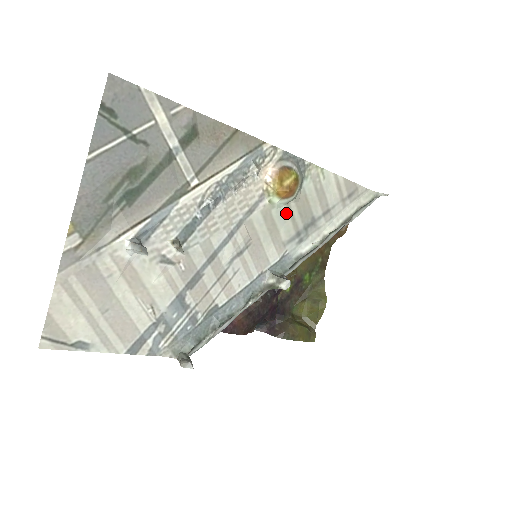
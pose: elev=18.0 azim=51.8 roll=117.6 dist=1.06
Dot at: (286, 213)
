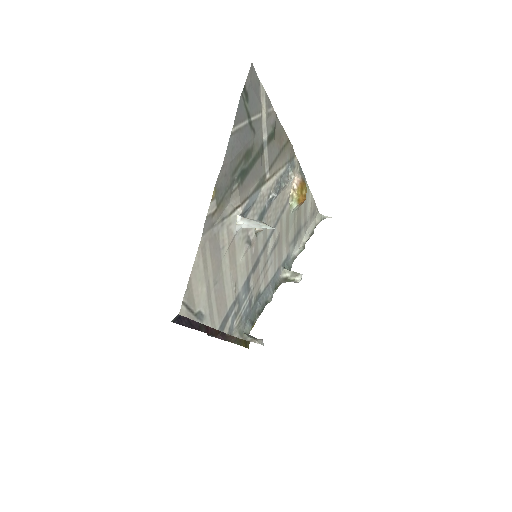
Dot at: (293, 218)
